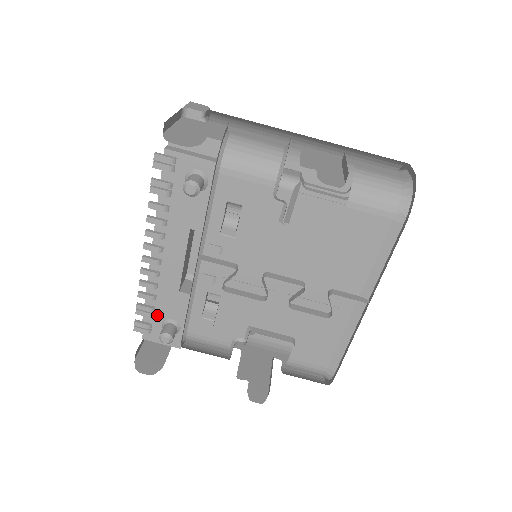
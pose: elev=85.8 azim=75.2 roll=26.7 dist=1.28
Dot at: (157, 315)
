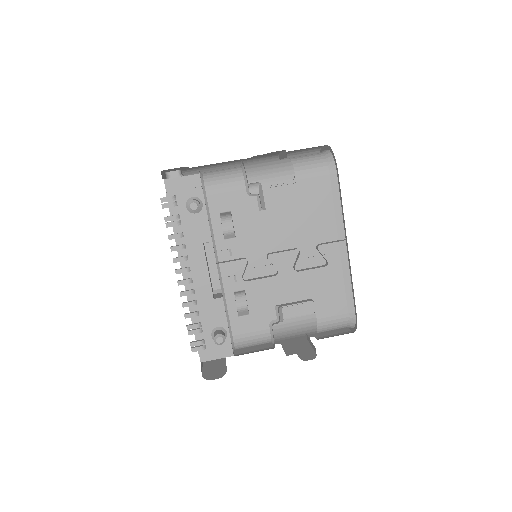
Dot at: (205, 329)
